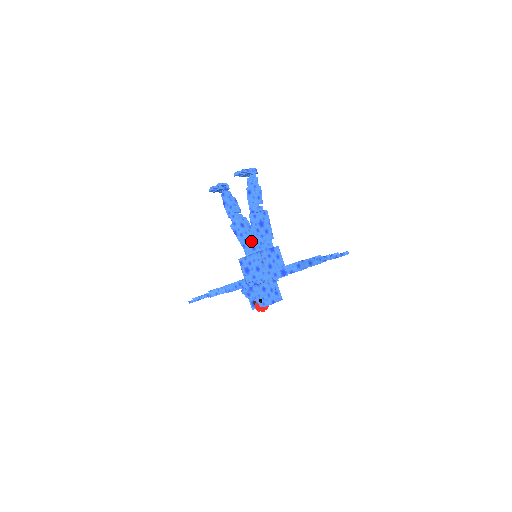
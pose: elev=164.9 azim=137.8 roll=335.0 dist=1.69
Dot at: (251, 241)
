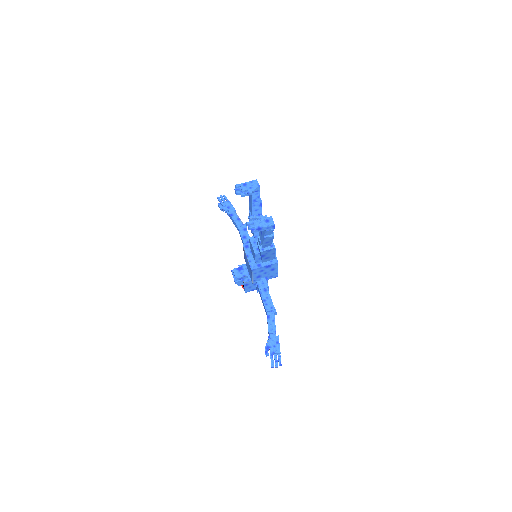
Dot at: (253, 251)
